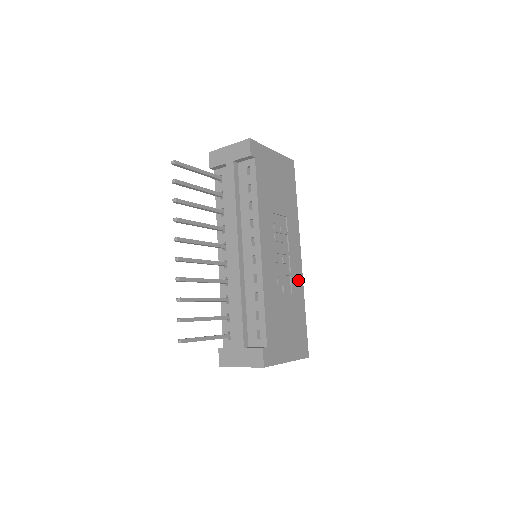
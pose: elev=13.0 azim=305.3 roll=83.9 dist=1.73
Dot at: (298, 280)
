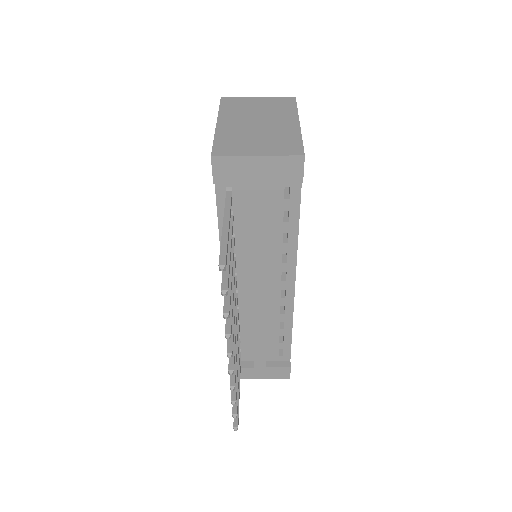
Dot at: occluded
